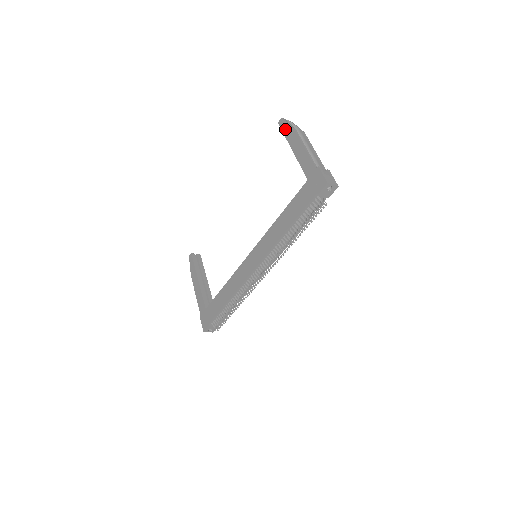
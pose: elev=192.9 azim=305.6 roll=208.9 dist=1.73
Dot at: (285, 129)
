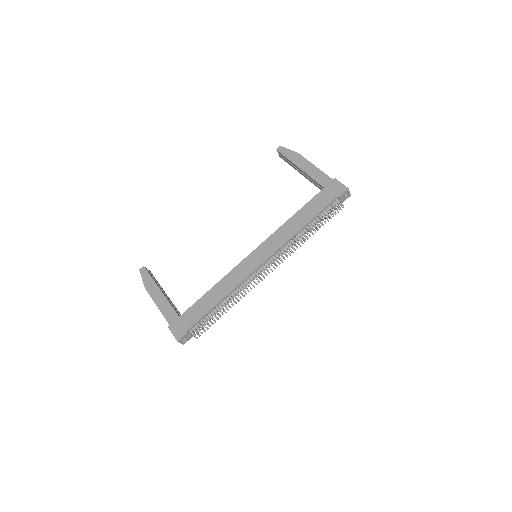
Dot at: (287, 153)
